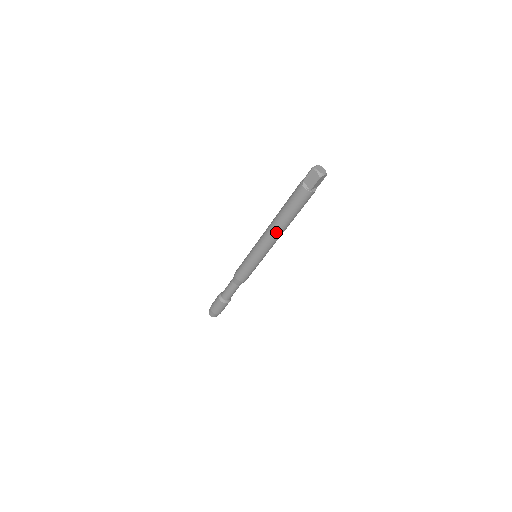
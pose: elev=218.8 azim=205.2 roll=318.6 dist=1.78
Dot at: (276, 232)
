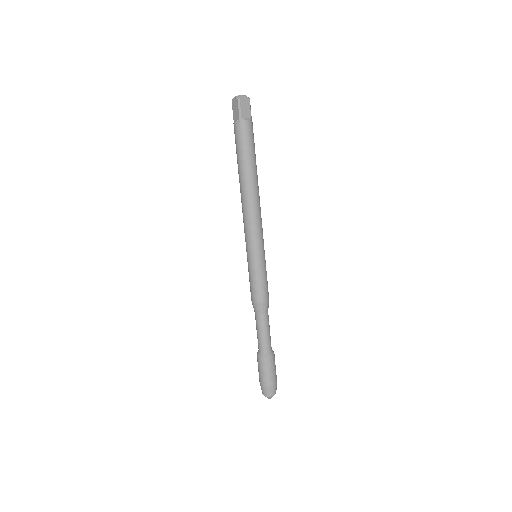
Dot at: (246, 198)
